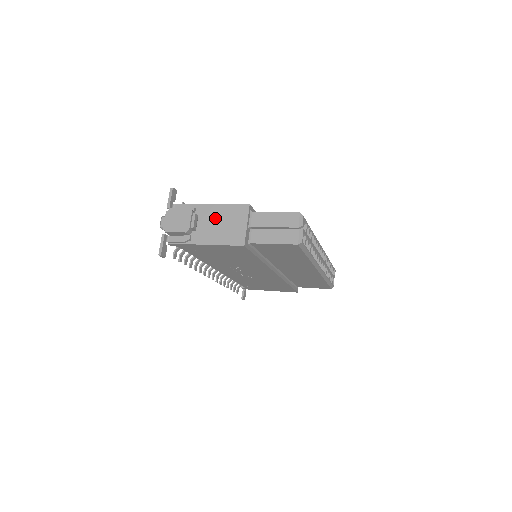
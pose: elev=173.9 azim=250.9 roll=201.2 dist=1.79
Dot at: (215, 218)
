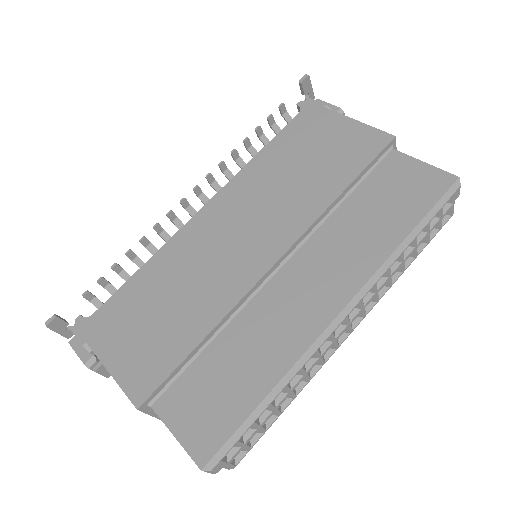
Dot at: occluded
